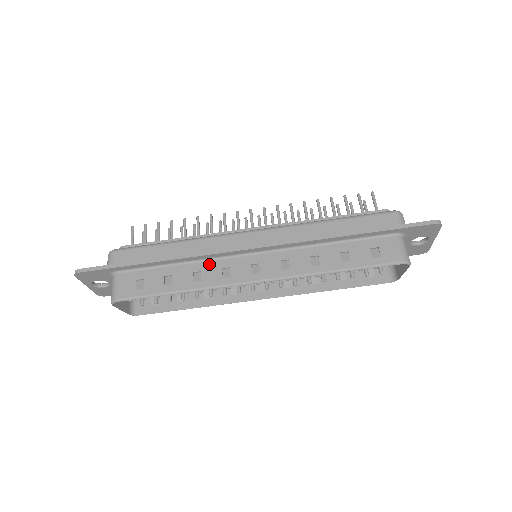
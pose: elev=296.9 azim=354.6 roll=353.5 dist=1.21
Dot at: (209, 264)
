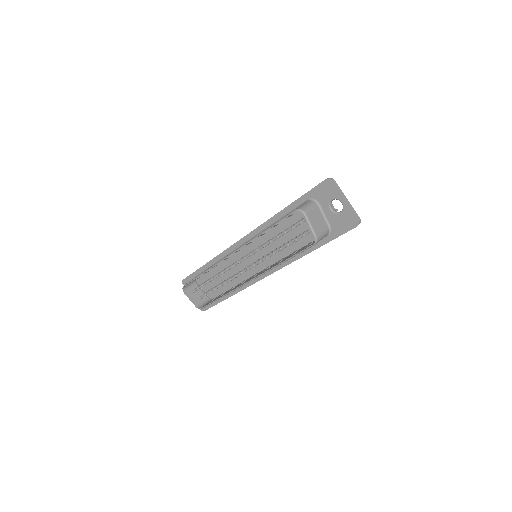
Dot at: occluded
